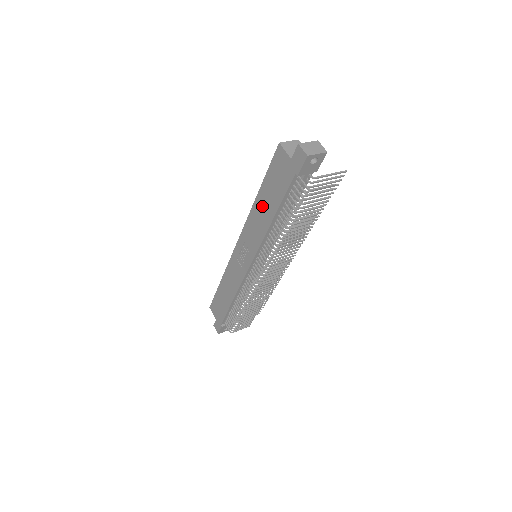
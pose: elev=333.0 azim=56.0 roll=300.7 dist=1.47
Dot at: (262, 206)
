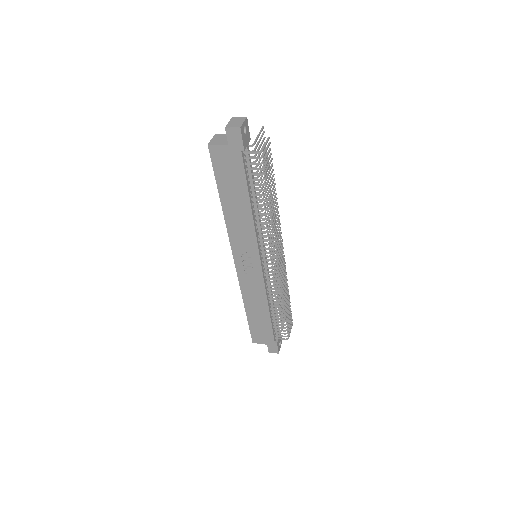
Dot at: (233, 207)
